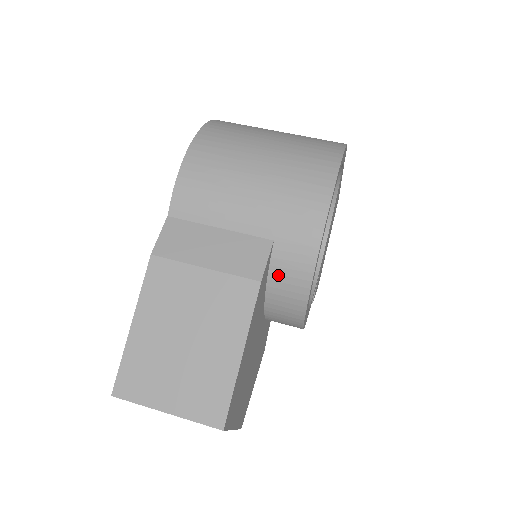
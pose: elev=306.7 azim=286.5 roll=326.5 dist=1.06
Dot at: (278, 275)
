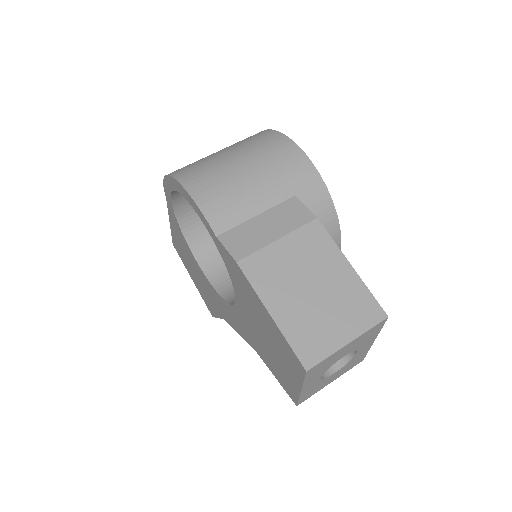
Dot at: occluded
